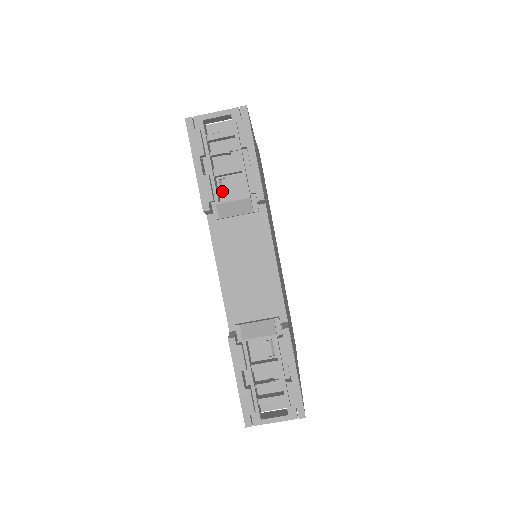
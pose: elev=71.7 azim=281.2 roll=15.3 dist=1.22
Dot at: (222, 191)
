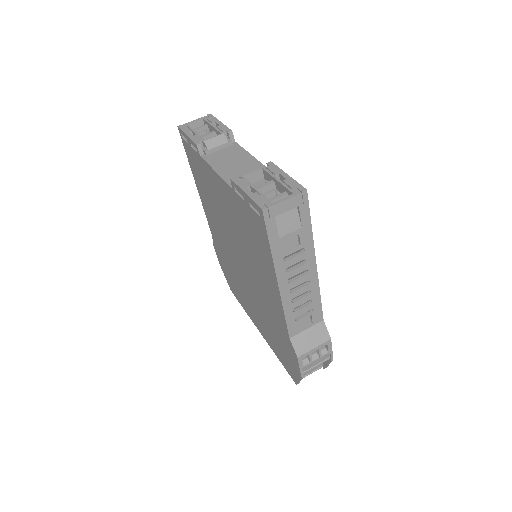
Dot at: occluded
